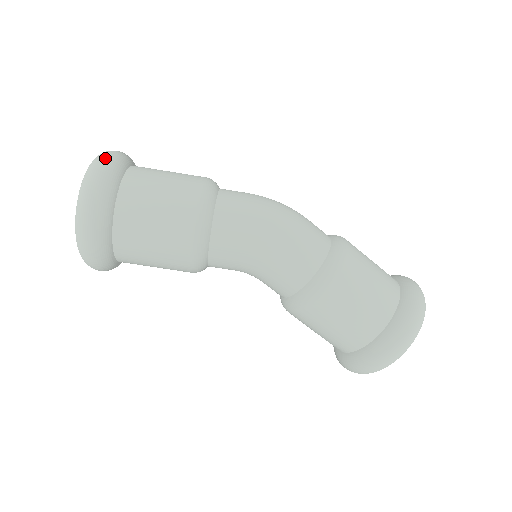
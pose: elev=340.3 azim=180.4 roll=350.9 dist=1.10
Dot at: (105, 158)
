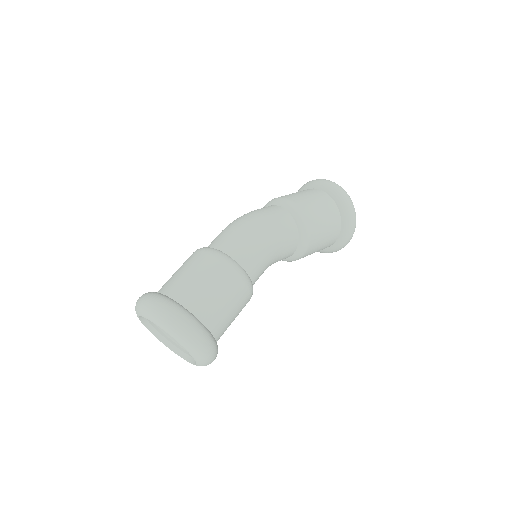
Dot at: (161, 307)
